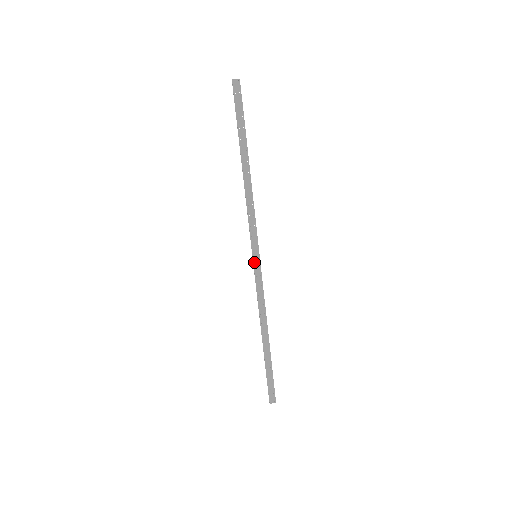
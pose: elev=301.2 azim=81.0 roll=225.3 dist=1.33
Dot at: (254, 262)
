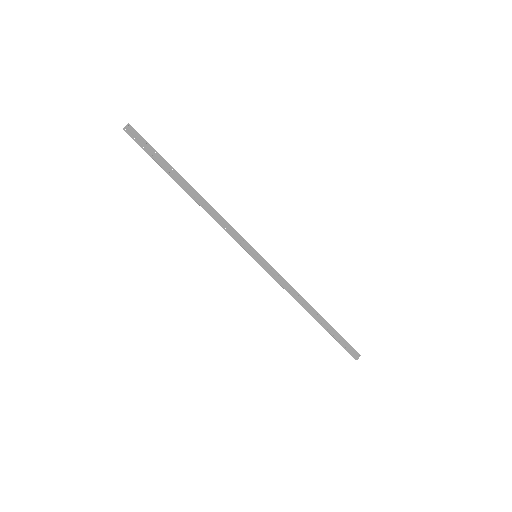
Dot at: (258, 262)
